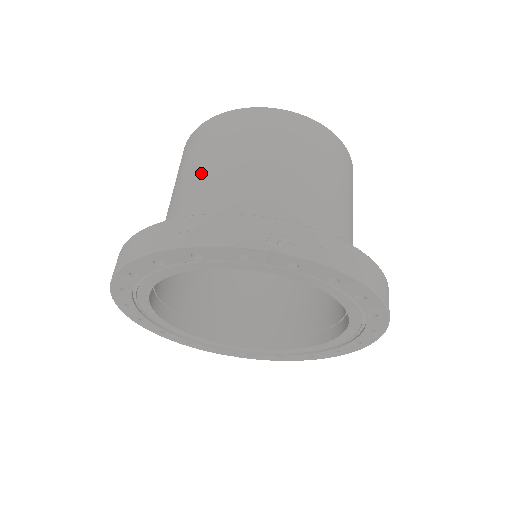
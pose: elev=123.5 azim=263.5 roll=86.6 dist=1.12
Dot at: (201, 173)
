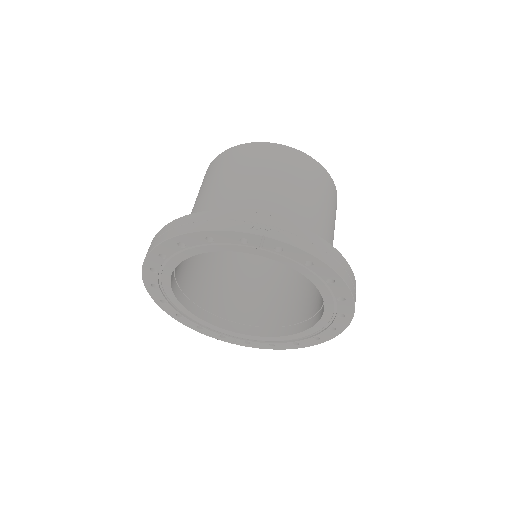
Dot at: (217, 187)
